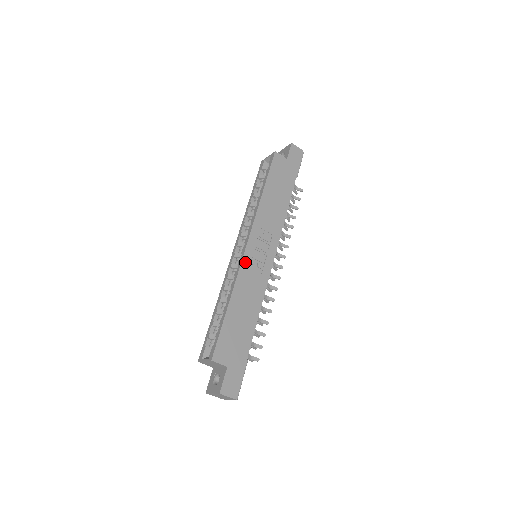
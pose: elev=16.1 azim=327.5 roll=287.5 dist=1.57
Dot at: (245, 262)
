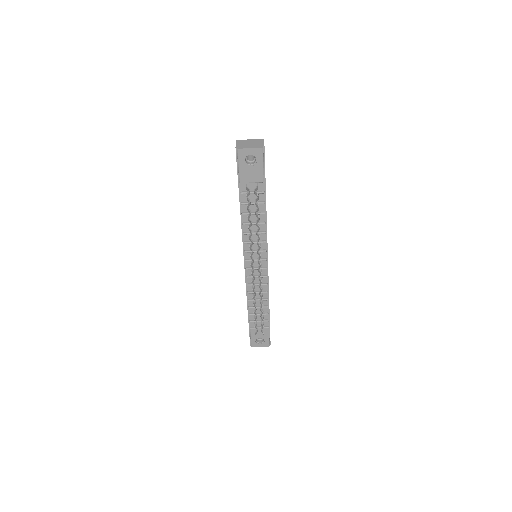
Dot at: occluded
